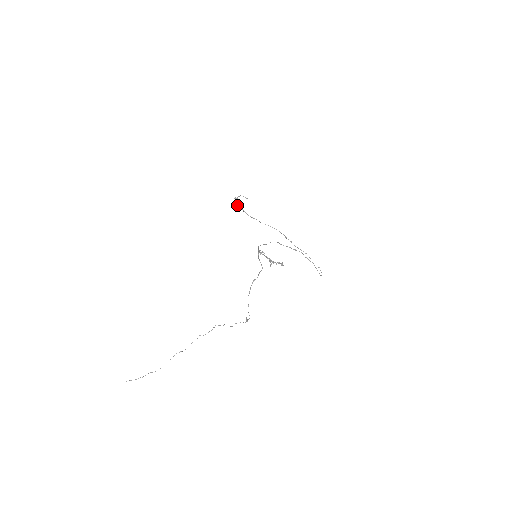
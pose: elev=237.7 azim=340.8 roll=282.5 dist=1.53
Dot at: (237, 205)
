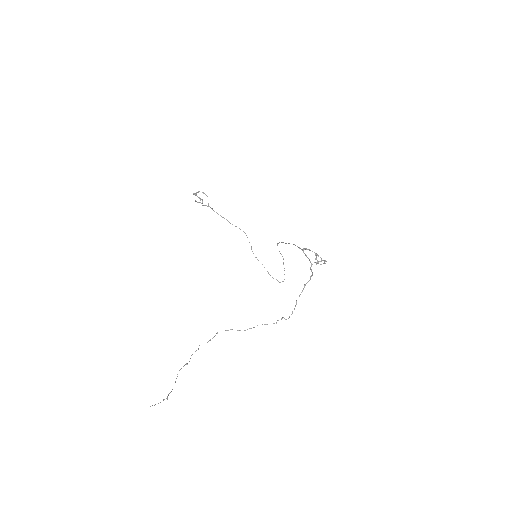
Dot at: occluded
